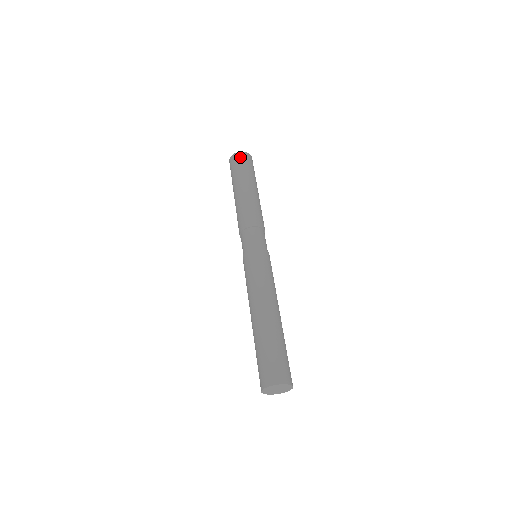
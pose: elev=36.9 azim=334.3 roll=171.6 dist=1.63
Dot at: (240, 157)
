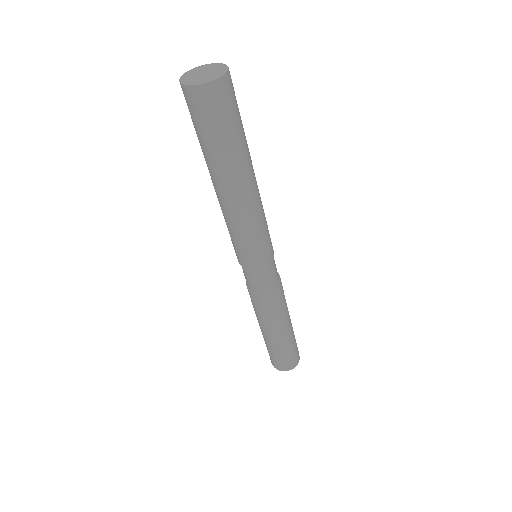
Dot at: occluded
